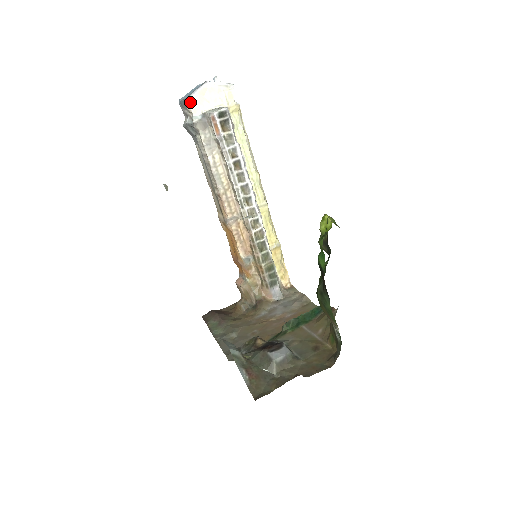
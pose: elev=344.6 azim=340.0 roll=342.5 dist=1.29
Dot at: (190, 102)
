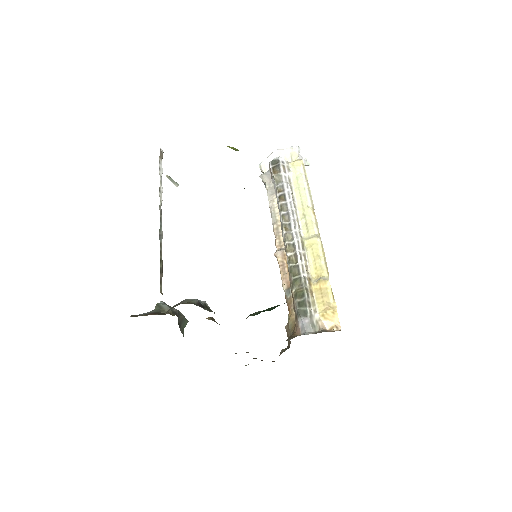
Dot at: (262, 165)
